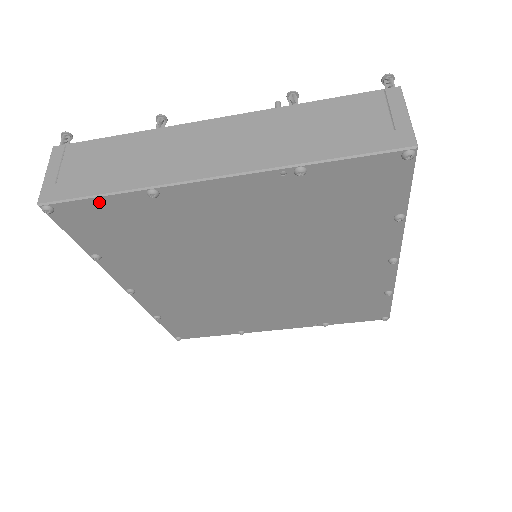
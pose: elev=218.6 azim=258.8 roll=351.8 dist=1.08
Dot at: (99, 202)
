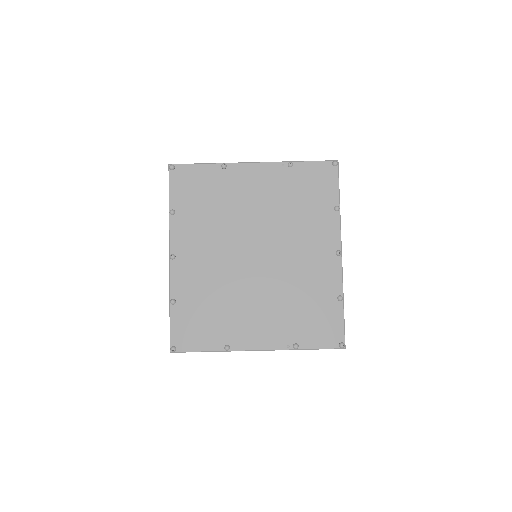
Dot at: (197, 168)
